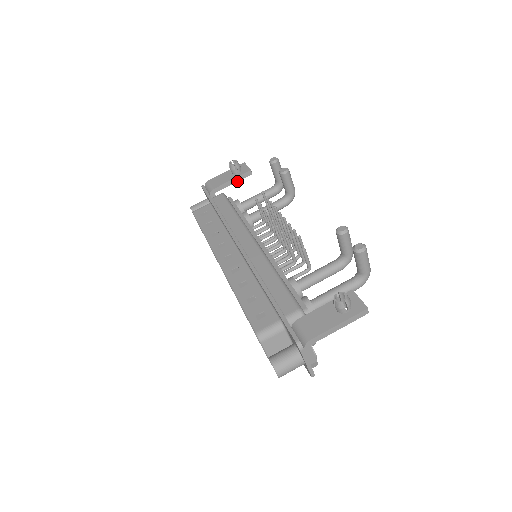
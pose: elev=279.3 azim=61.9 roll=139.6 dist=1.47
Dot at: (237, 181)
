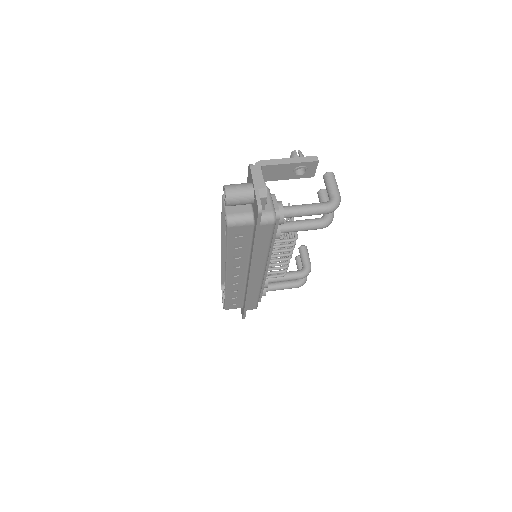
Dot at: occluded
